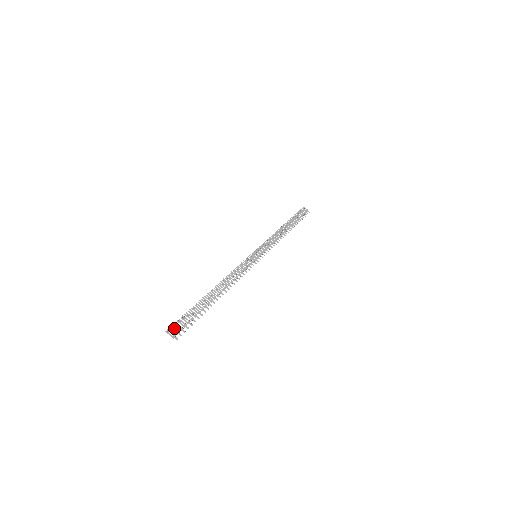
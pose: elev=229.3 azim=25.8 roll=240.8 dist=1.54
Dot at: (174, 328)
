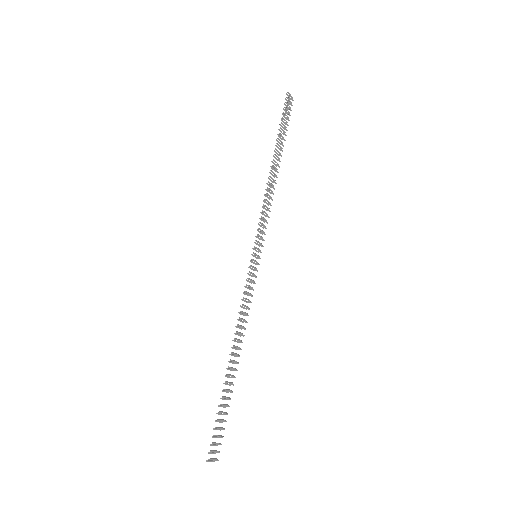
Dot at: (213, 452)
